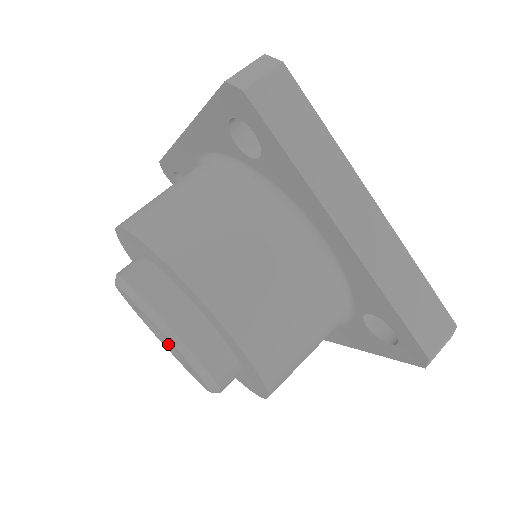
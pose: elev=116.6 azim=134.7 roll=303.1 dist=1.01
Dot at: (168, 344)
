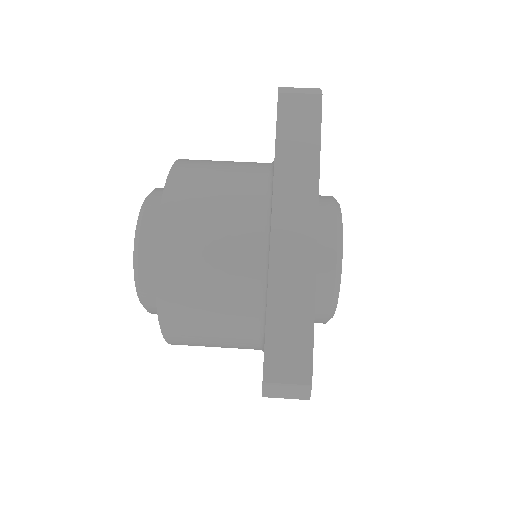
Dot at: occluded
